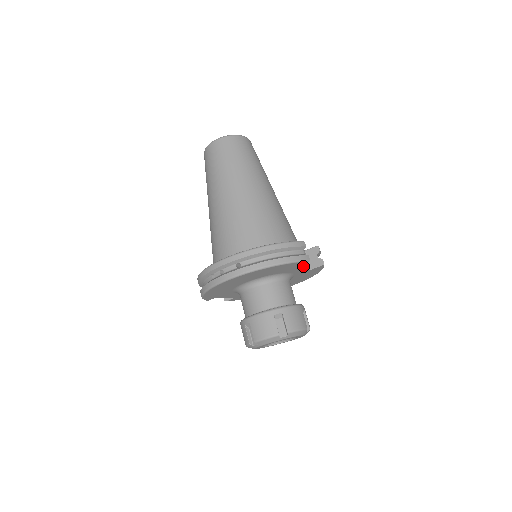
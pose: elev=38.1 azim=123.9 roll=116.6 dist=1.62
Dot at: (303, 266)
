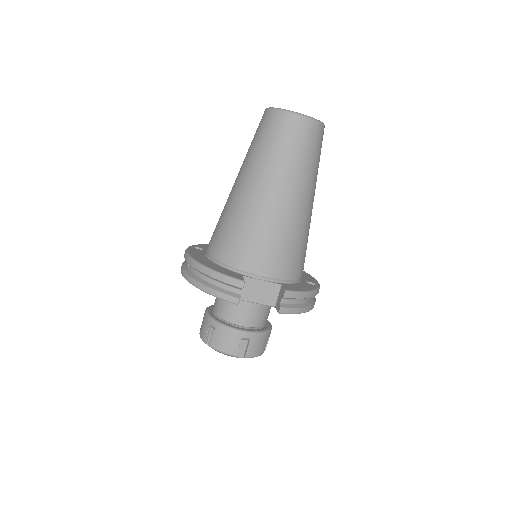
Dot at: (256, 301)
